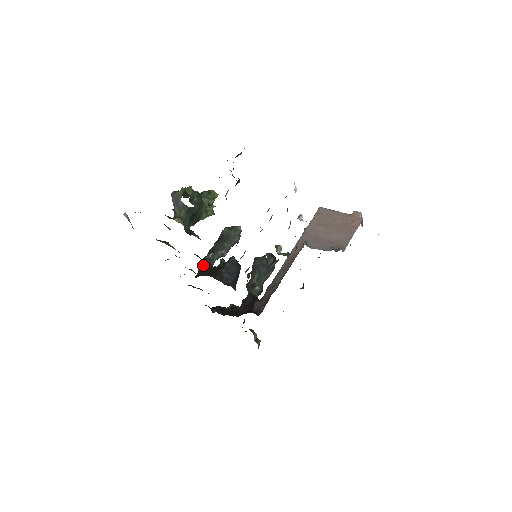
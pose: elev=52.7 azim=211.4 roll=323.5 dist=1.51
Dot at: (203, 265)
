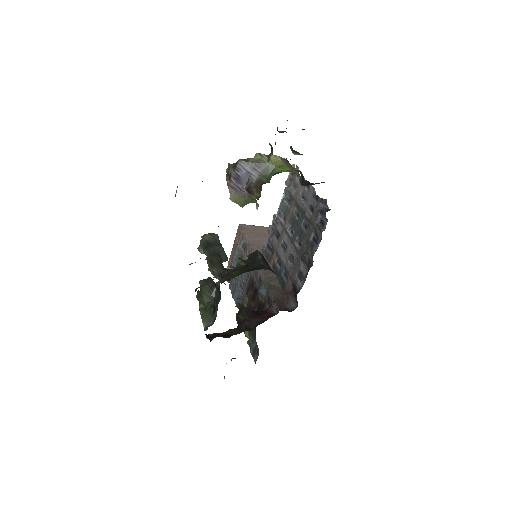
Dot at: (221, 269)
